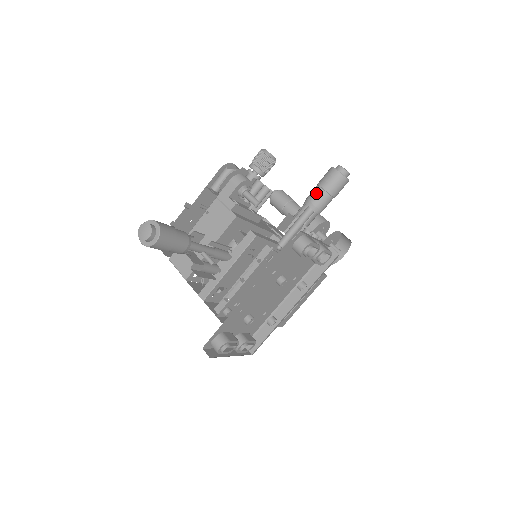
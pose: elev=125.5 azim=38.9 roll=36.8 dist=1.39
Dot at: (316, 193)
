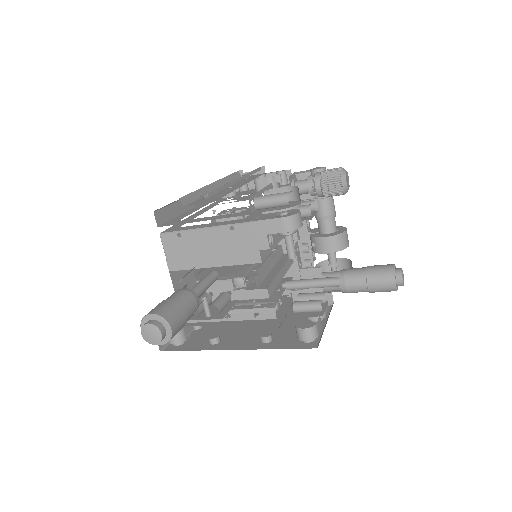
Dot at: (358, 283)
